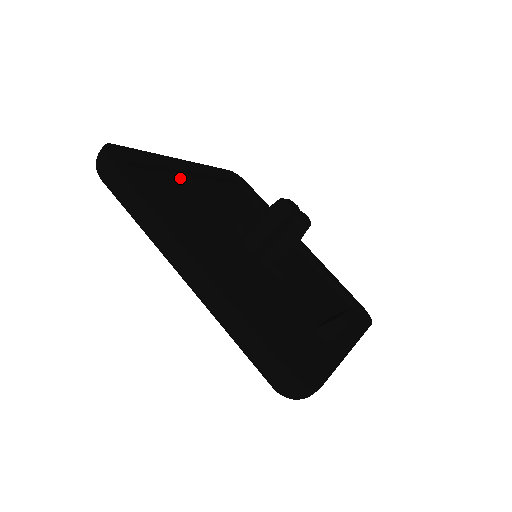
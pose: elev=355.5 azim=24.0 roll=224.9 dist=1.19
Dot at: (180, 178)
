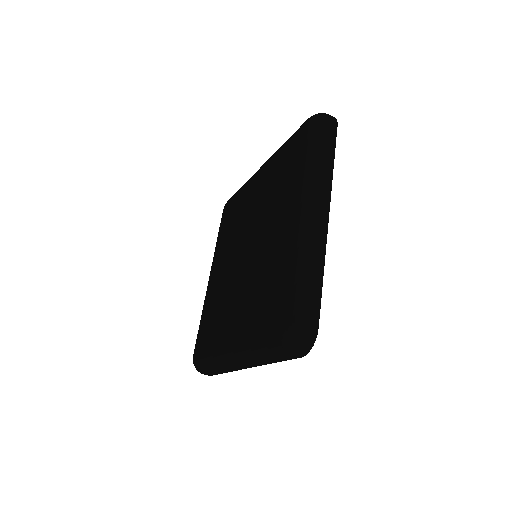
Dot at: occluded
